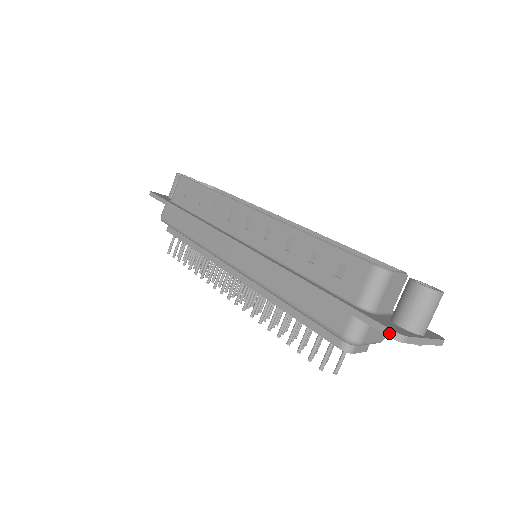
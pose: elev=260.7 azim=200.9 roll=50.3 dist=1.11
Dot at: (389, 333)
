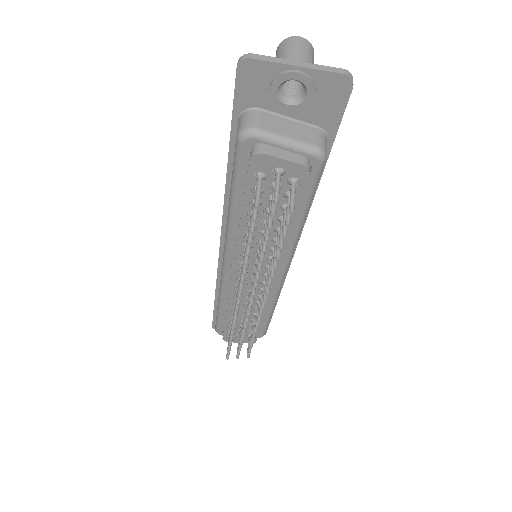
Dot at: occluded
